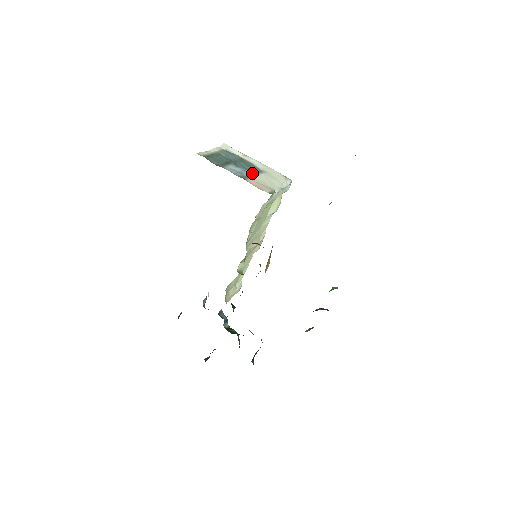
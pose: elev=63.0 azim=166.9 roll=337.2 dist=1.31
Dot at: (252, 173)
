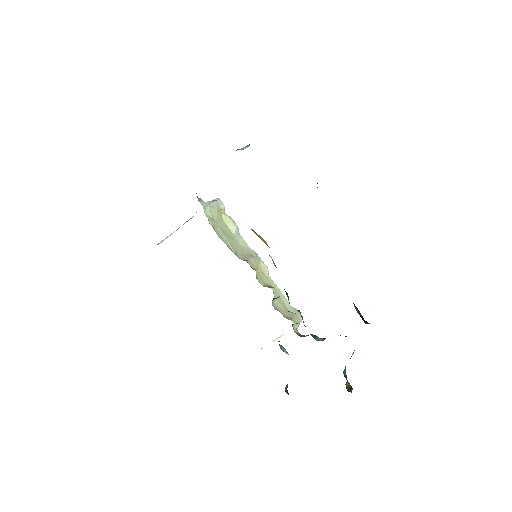
Dot at: occluded
